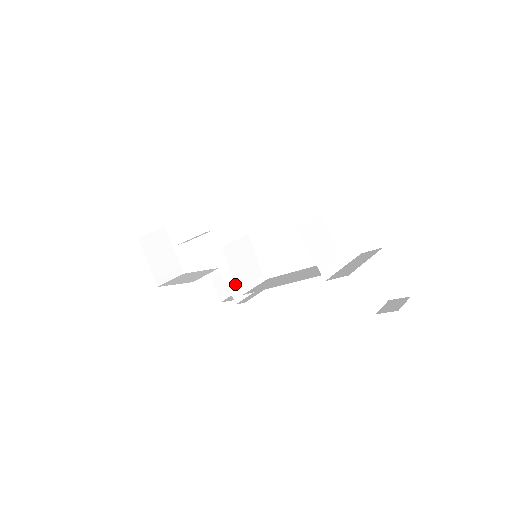
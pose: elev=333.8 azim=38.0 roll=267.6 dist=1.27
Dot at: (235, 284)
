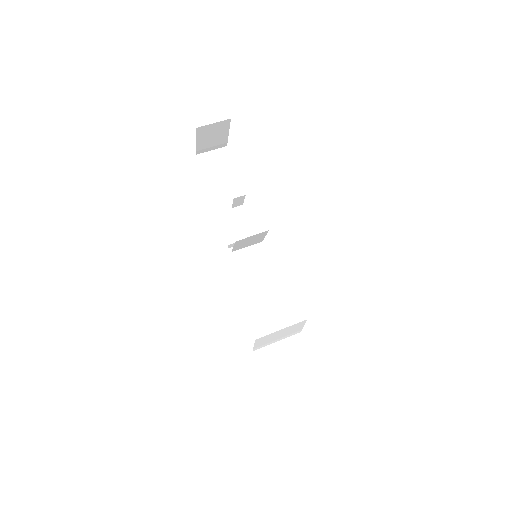
Dot at: (232, 250)
